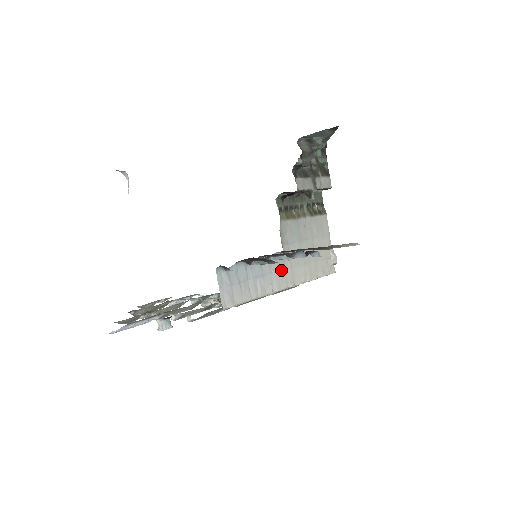
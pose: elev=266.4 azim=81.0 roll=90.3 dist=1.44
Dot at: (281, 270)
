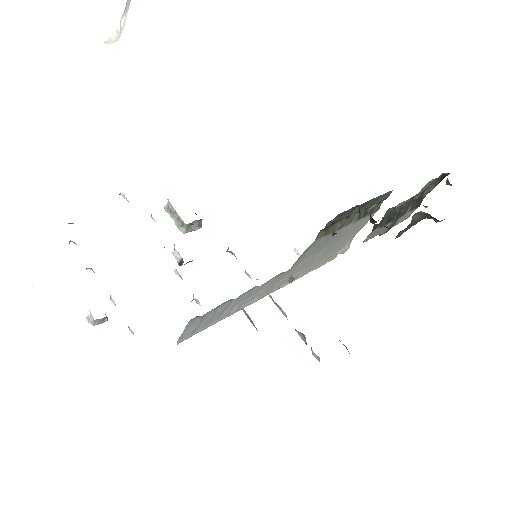
Dot at: (274, 283)
